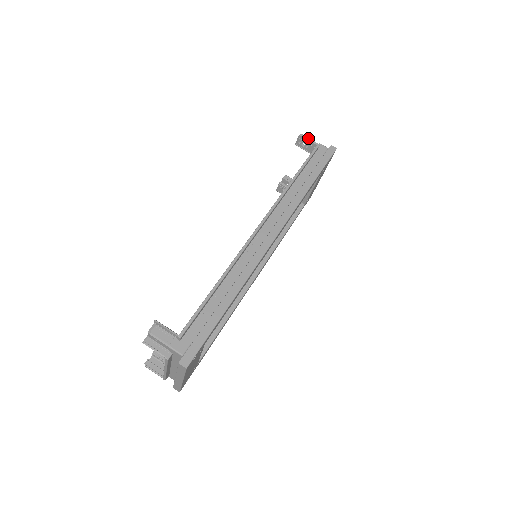
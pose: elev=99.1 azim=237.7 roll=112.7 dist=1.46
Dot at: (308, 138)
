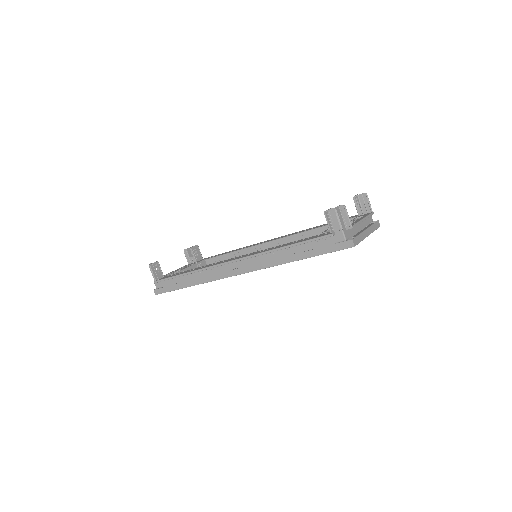
Dot at: (336, 217)
